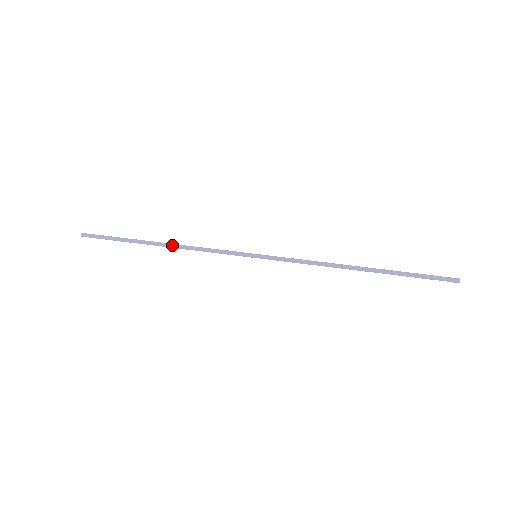
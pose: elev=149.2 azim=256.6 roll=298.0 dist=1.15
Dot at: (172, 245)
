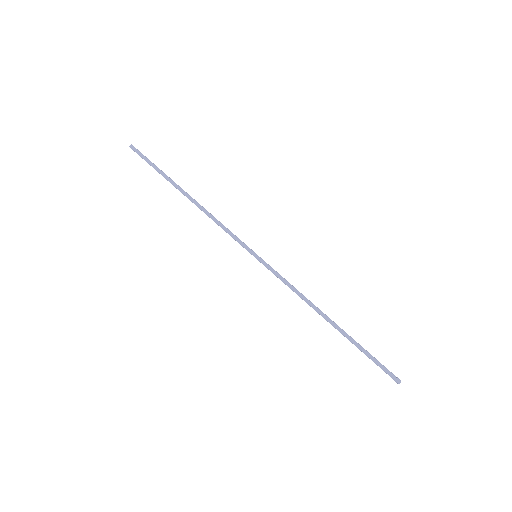
Dot at: (196, 203)
